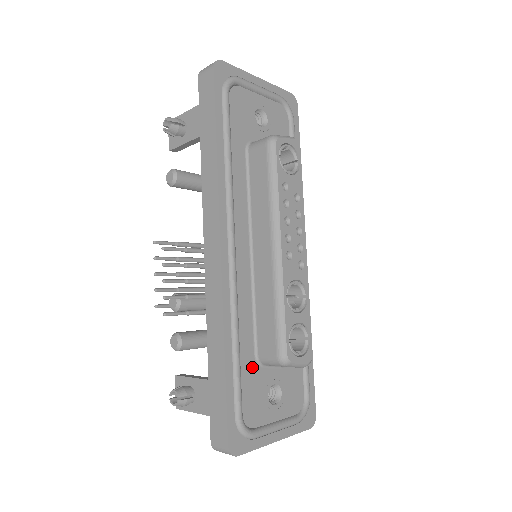
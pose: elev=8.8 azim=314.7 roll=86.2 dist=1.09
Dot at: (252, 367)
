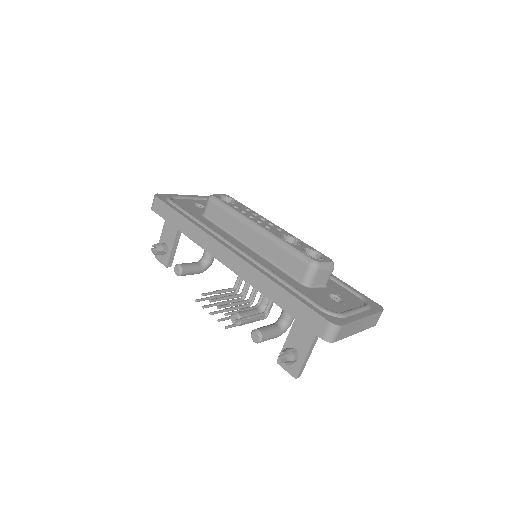
Dot at: (304, 289)
